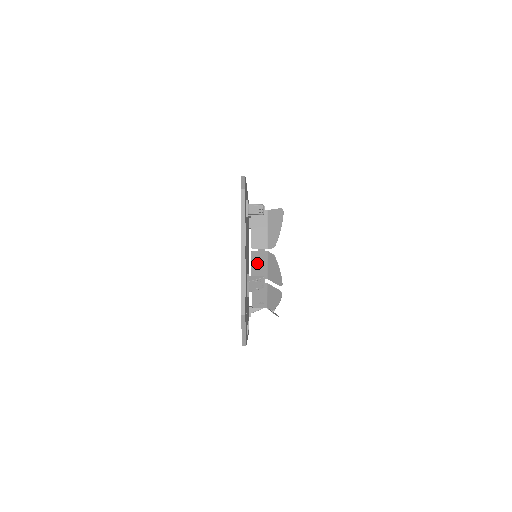
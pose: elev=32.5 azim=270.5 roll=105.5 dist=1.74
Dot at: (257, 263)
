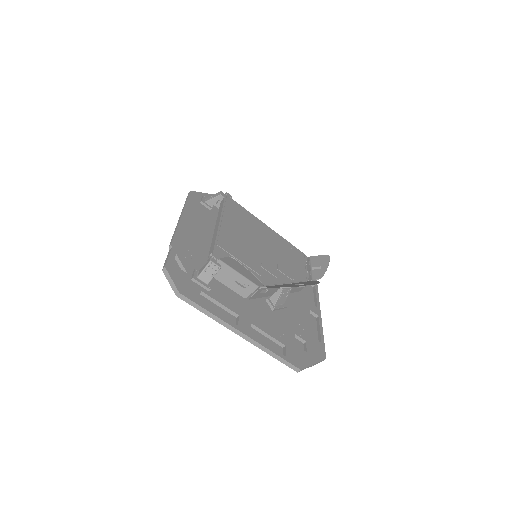
Dot at: (264, 293)
